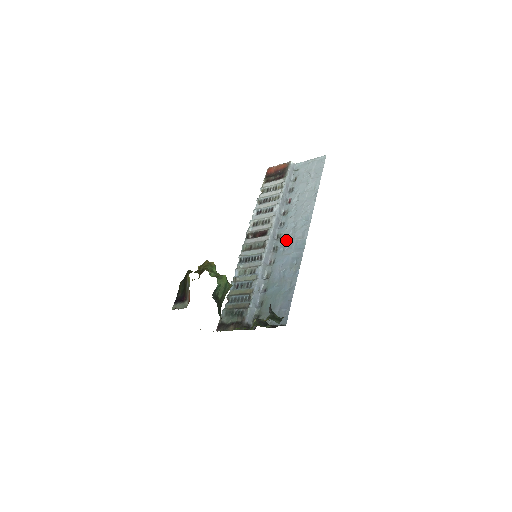
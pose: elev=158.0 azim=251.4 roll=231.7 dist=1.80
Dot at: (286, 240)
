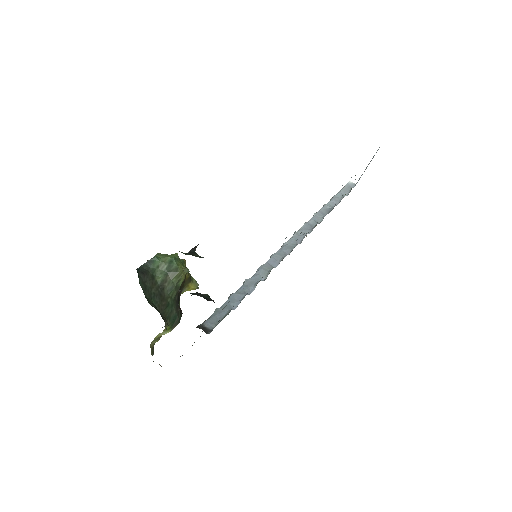
Dot at: occluded
